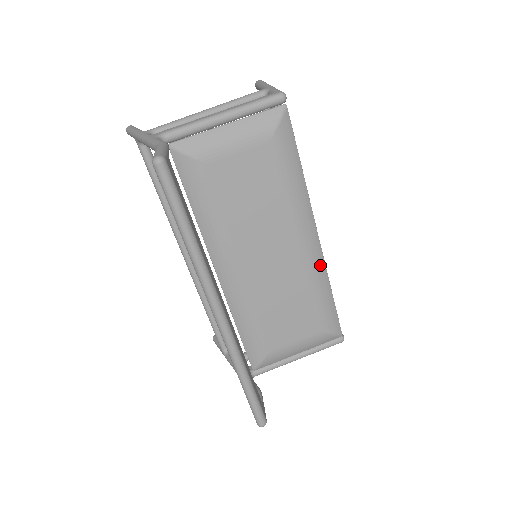
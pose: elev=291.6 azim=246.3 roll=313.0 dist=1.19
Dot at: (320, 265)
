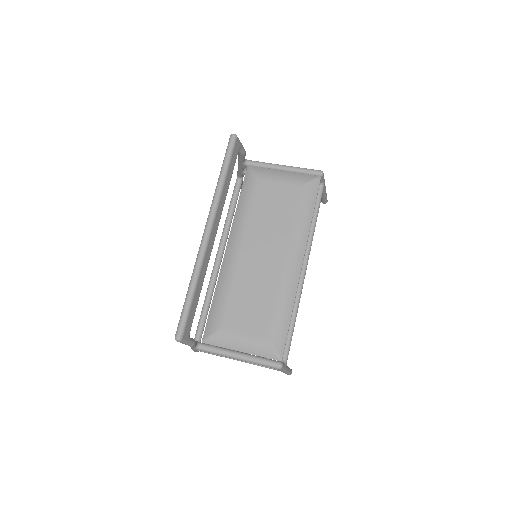
Dot at: (293, 284)
